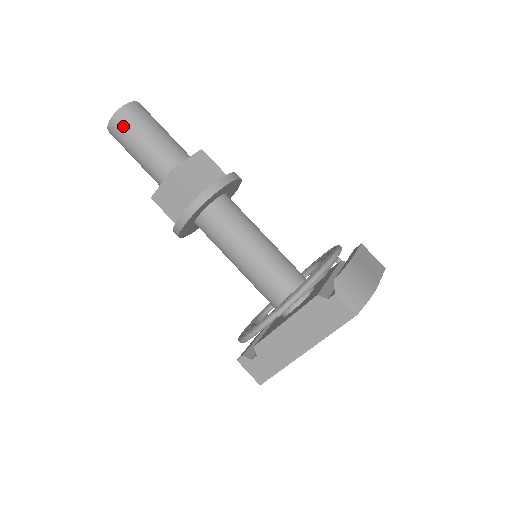
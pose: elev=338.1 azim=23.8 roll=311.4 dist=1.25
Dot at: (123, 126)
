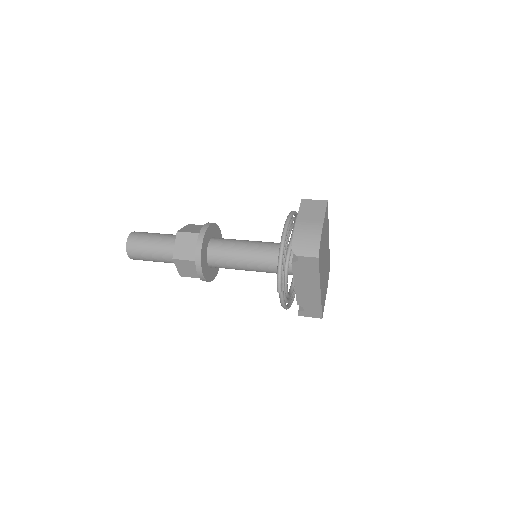
Dot at: (136, 254)
